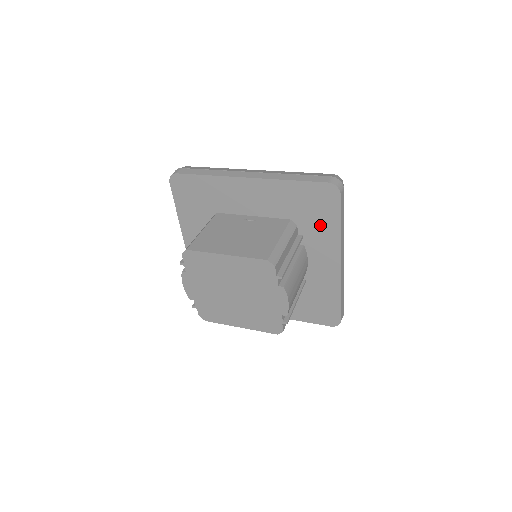
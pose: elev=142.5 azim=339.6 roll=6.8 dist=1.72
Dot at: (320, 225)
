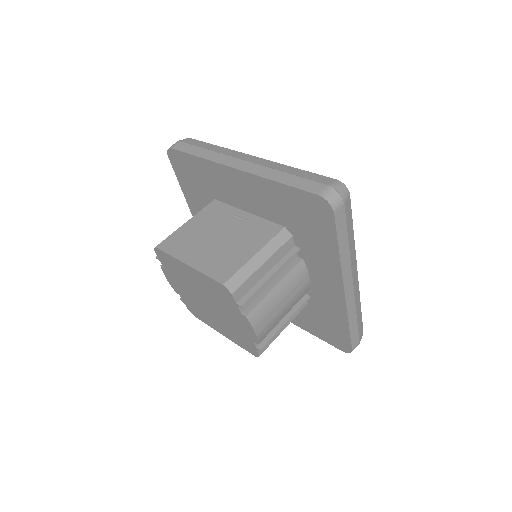
Dot at: (316, 242)
